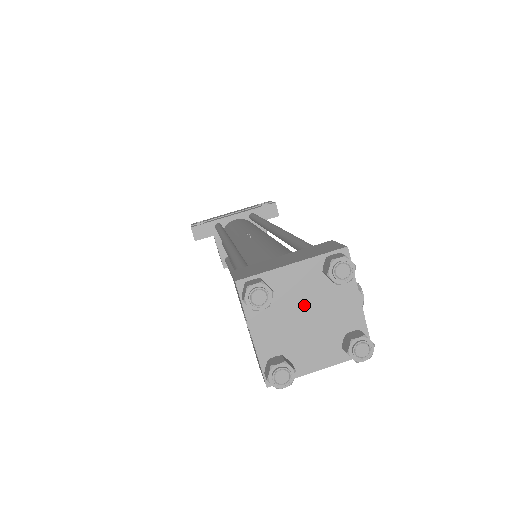
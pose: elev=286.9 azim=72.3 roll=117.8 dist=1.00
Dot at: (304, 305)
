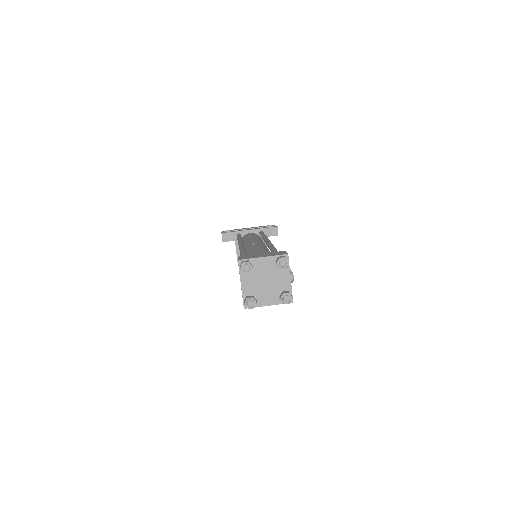
Dot at: (266, 276)
